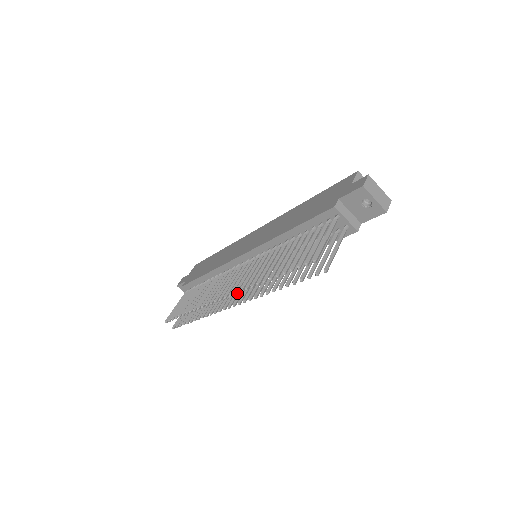
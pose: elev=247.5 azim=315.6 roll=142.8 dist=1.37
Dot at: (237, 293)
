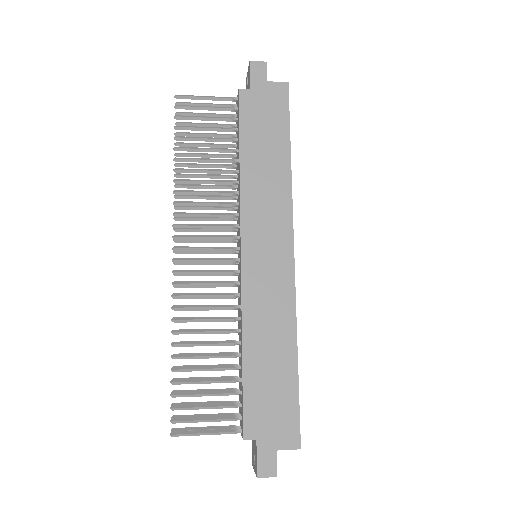
Dot at: (176, 284)
